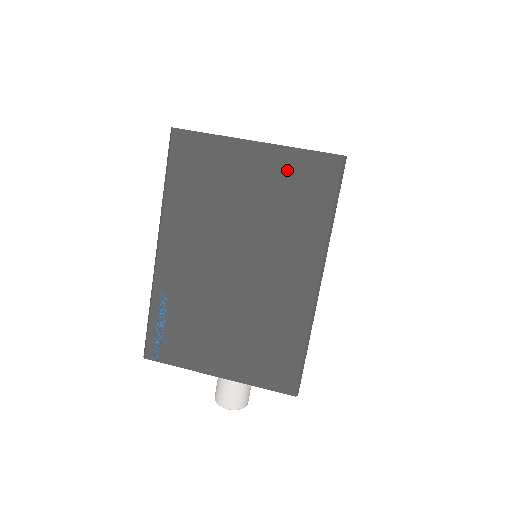
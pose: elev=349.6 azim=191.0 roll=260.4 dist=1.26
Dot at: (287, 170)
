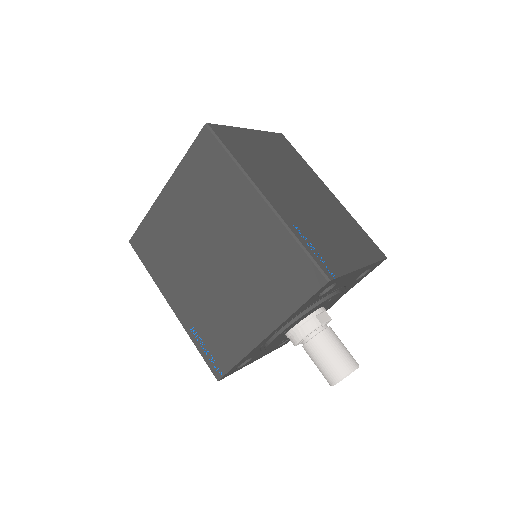
Dot at: (272, 141)
